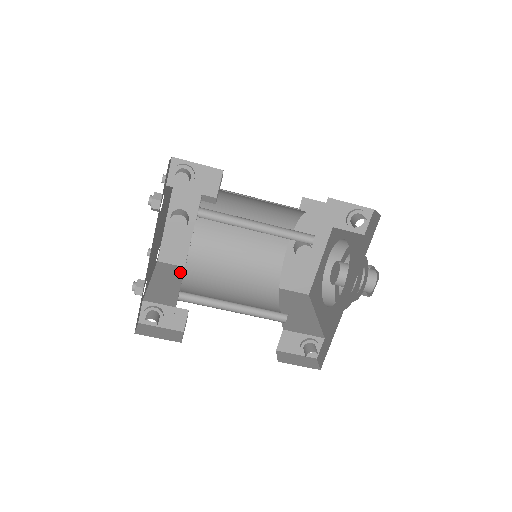
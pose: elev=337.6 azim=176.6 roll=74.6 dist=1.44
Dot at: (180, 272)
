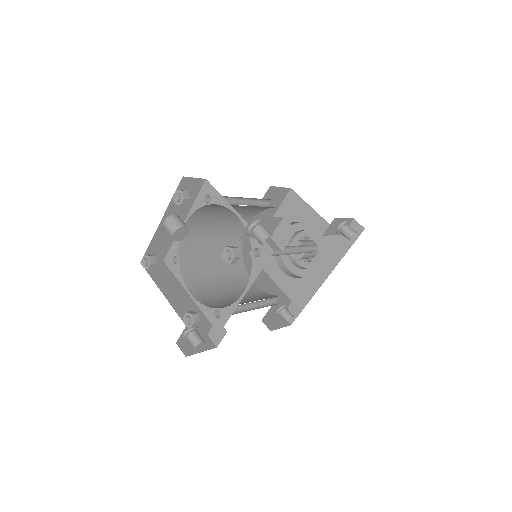
Dot at: (168, 270)
